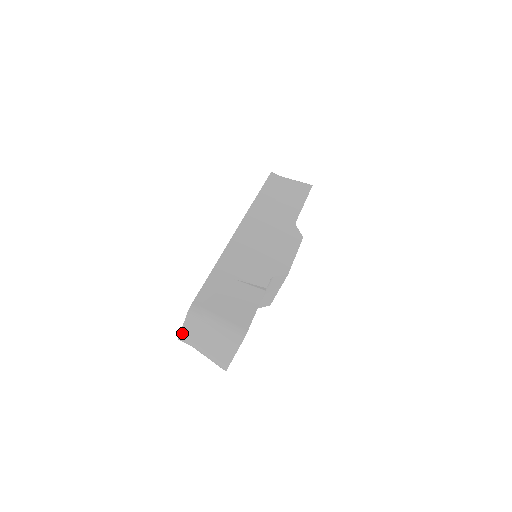
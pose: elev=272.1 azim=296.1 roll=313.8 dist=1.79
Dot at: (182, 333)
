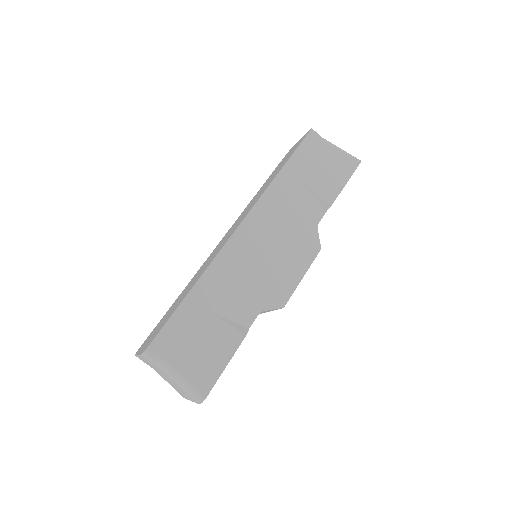
Dot at: occluded
